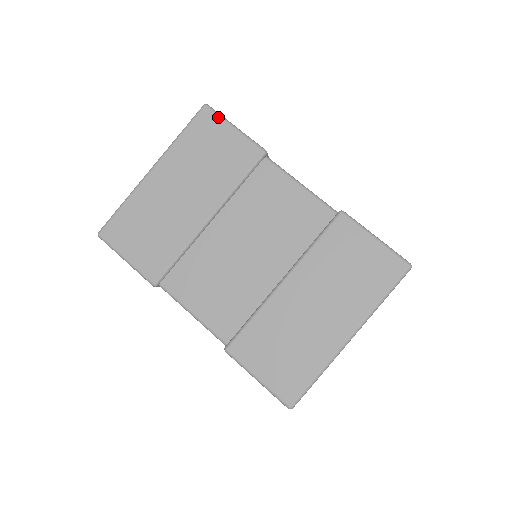
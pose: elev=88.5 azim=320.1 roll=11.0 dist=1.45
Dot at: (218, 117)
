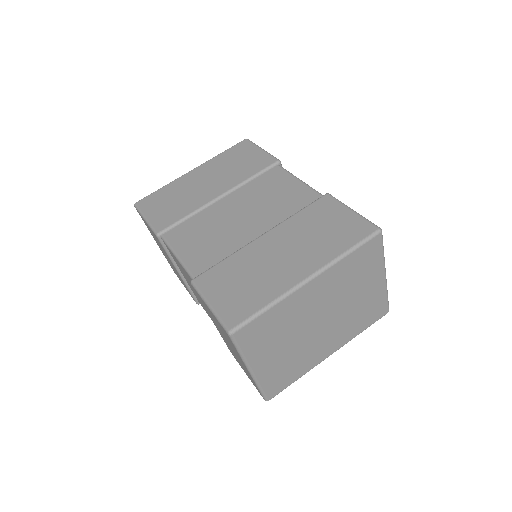
Dot at: (252, 144)
